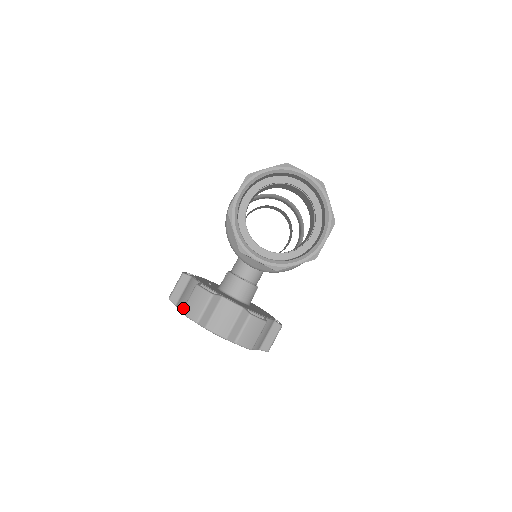
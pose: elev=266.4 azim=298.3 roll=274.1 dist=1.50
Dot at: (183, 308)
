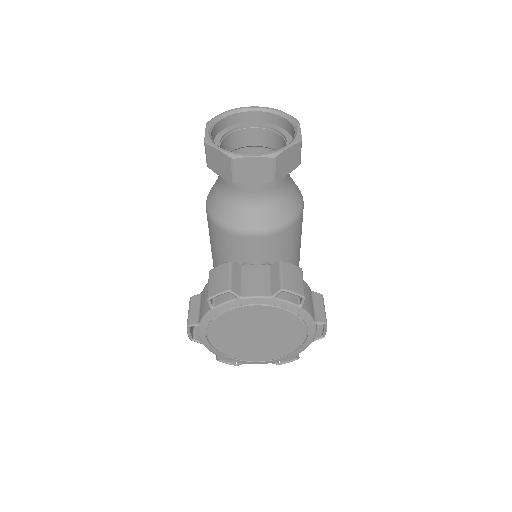
Dot at: (207, 295)
